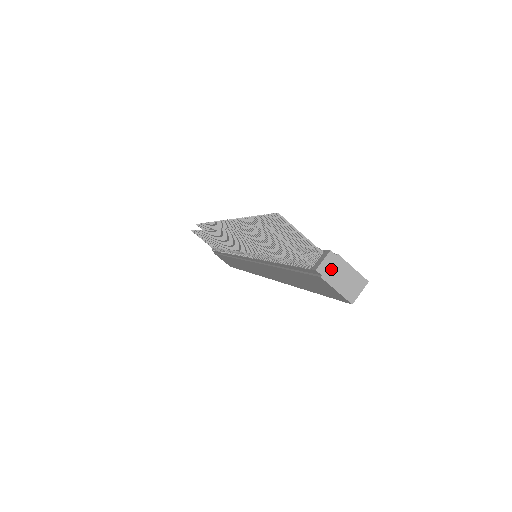
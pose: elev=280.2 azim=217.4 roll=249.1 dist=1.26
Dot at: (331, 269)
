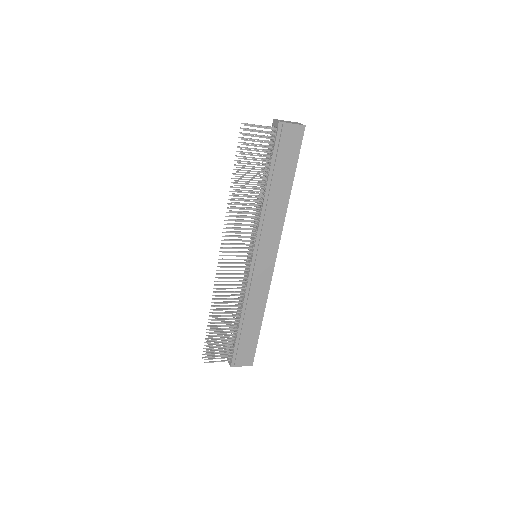
Dot at: (282, 121)
